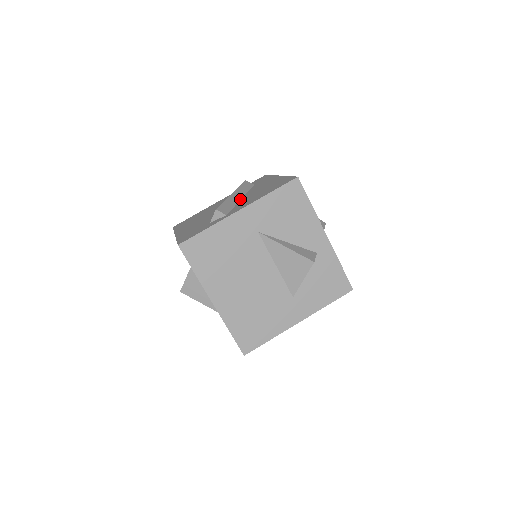
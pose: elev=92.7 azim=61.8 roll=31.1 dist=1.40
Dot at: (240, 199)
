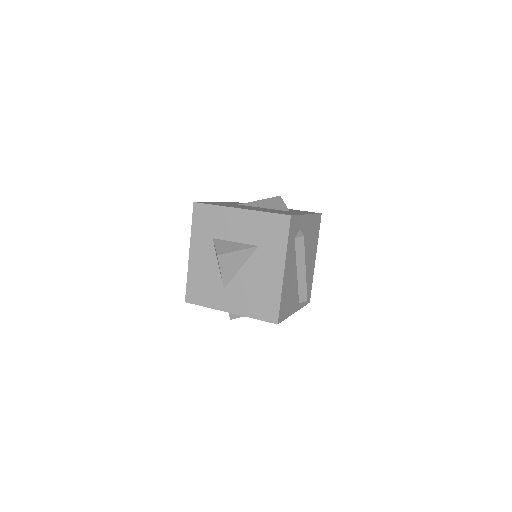
Dot at: occluded
